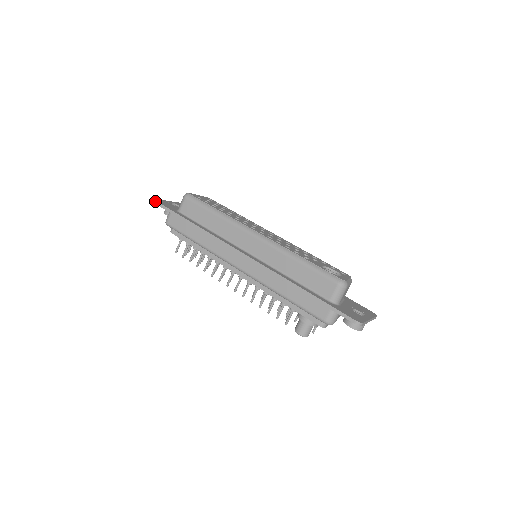
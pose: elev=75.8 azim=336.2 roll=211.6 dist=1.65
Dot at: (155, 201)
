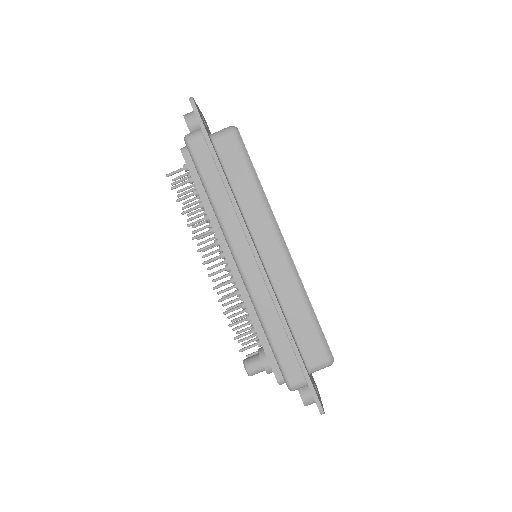
Dot at: (194, 103)
